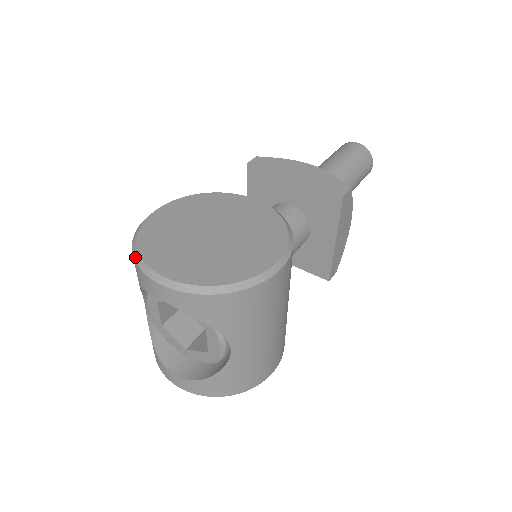
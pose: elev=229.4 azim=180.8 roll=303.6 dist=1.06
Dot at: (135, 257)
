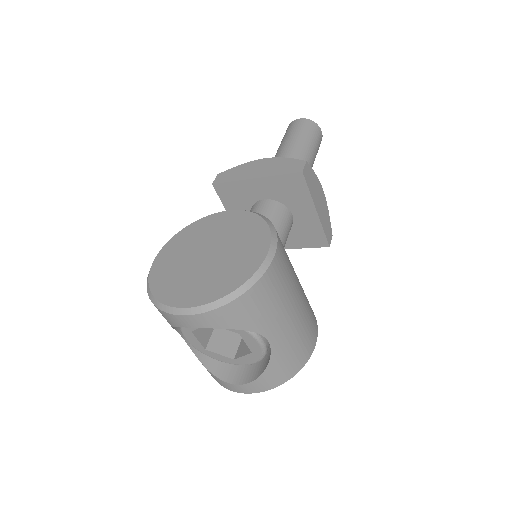
Dot at: (155, 304)
